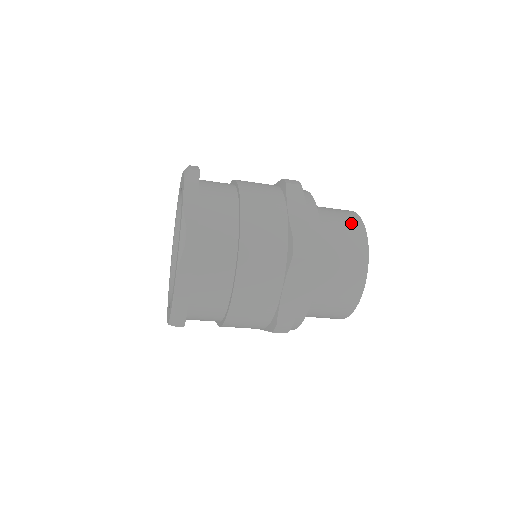
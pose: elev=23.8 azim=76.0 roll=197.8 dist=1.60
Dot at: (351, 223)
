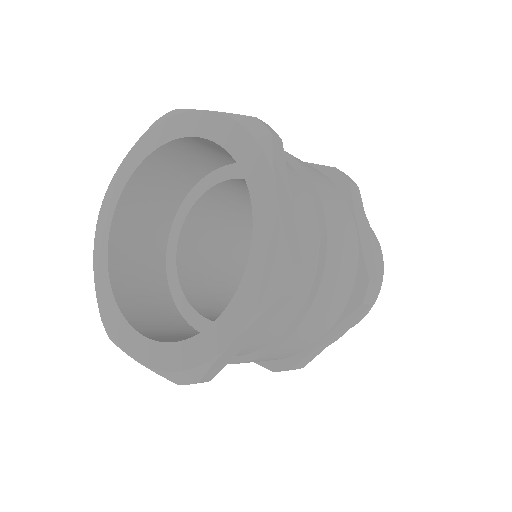
Dot at: occluded
